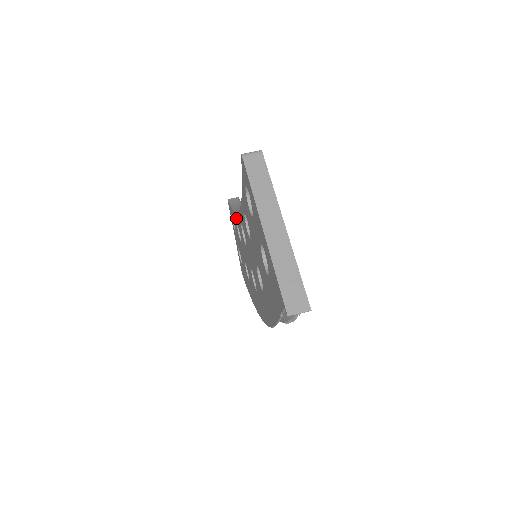
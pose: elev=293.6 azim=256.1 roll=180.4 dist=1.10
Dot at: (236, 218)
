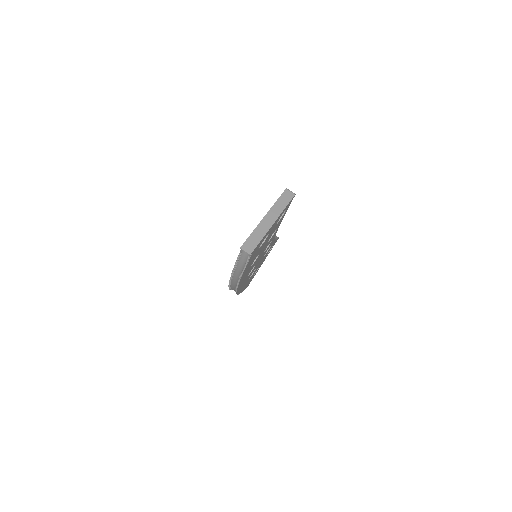
Dot at: occluded
